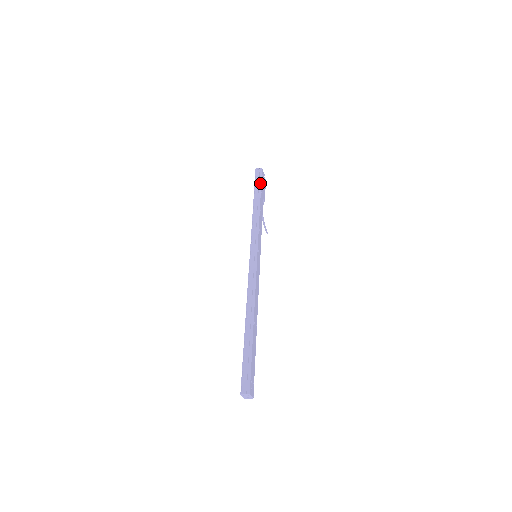
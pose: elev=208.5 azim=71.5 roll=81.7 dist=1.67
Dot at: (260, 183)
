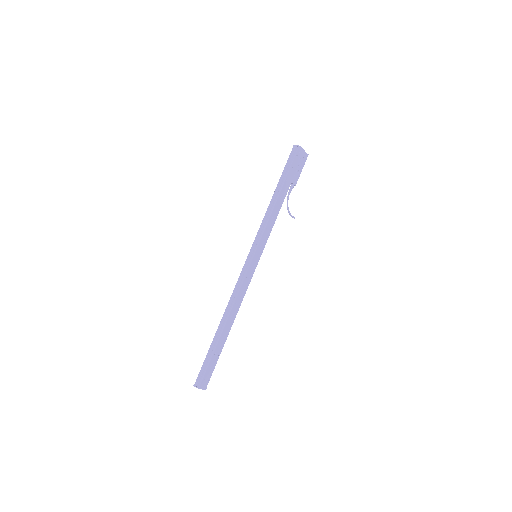
Dot at: (289, 168)
